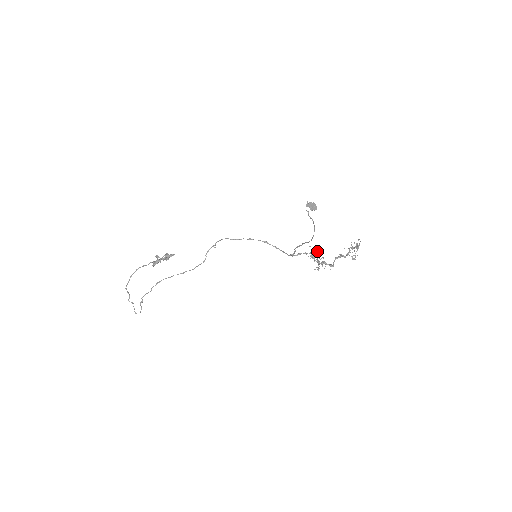
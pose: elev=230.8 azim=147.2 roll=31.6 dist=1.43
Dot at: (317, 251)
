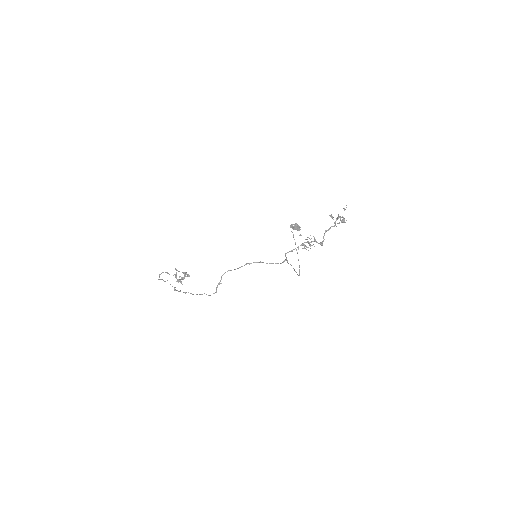
Dot at: (307, 242)
